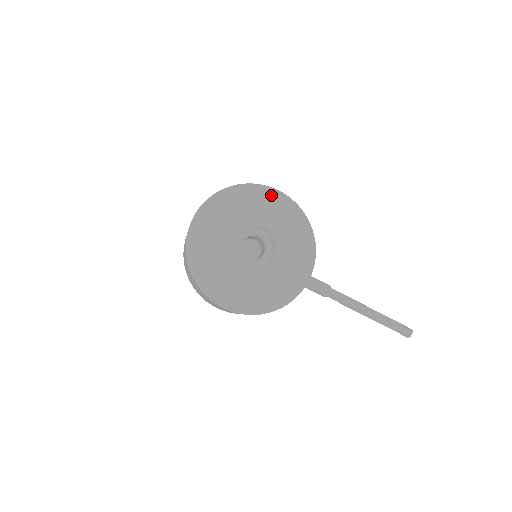
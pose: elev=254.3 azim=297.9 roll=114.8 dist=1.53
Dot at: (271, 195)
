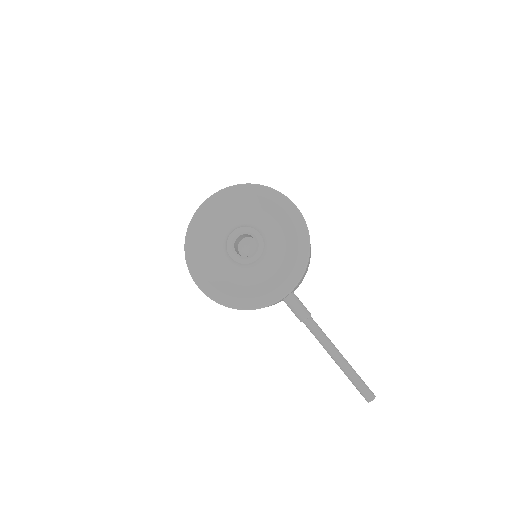
Dot at: (285, 205)
